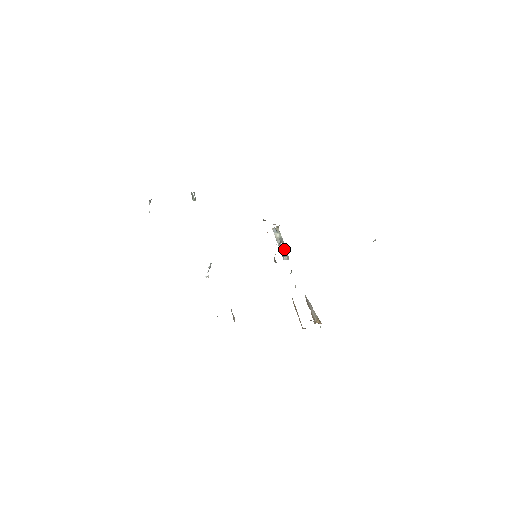
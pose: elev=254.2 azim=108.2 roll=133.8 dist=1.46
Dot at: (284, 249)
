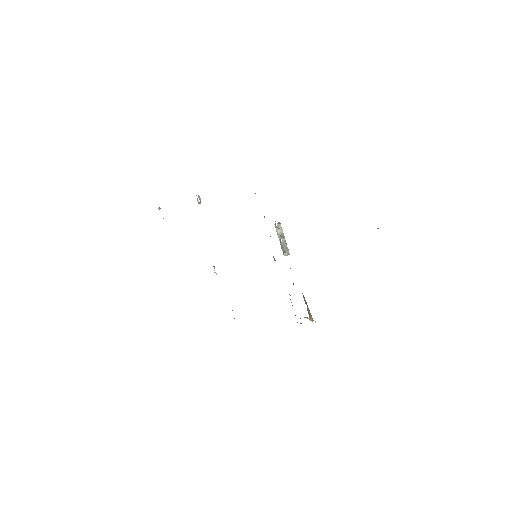
Dot at: (284, 245)
